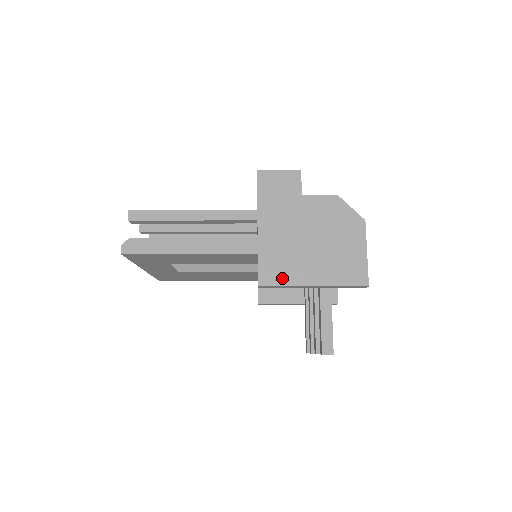
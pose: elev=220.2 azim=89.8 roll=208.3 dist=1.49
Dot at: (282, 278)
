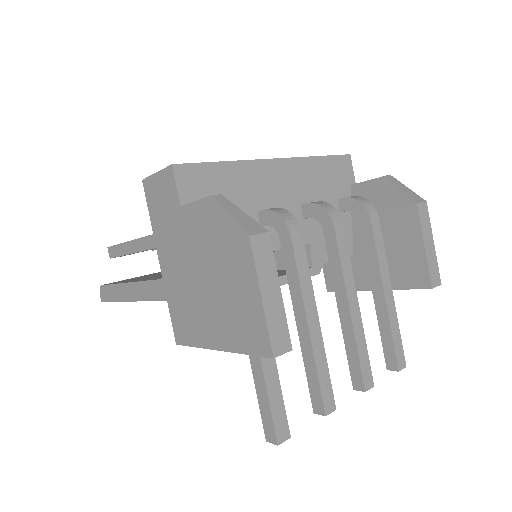
Dot at: (190, 335)
